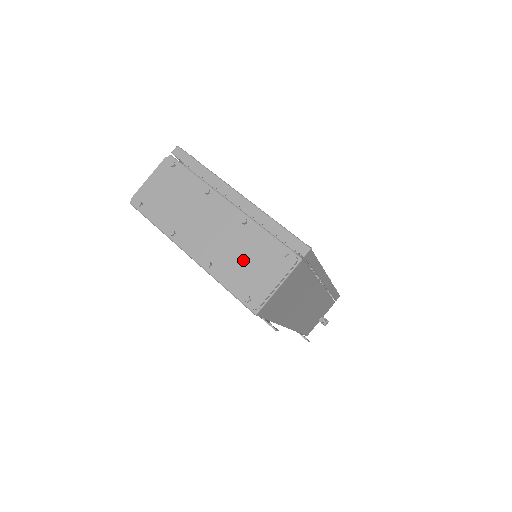
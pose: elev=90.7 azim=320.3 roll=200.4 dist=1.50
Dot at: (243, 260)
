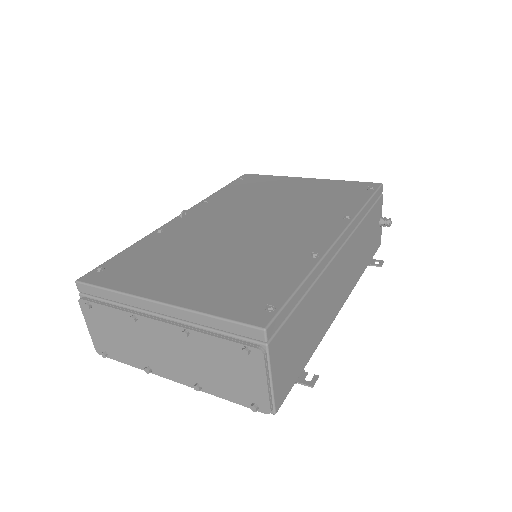
Dot at: (219, 372)
